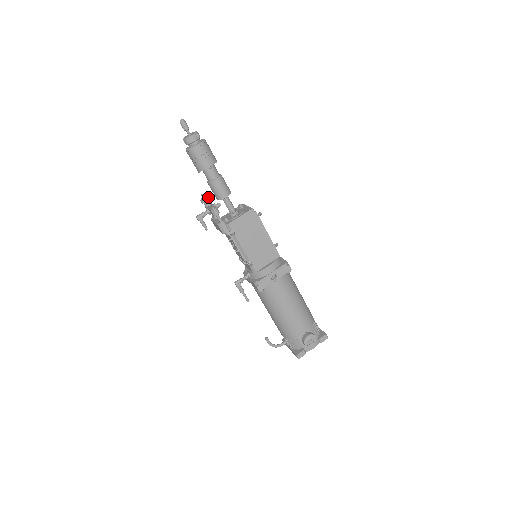
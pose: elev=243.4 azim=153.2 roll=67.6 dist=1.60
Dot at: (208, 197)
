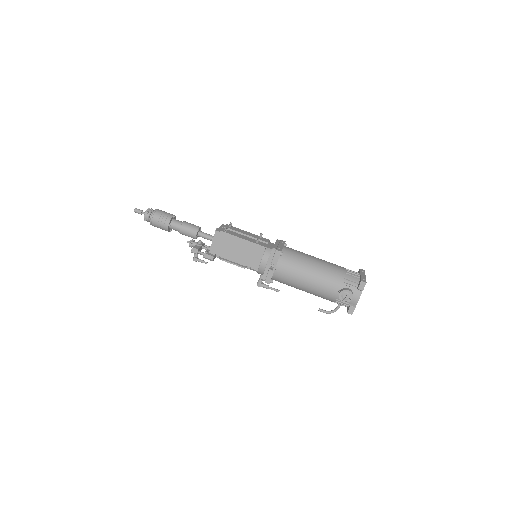
Dot at: (191, 241)
